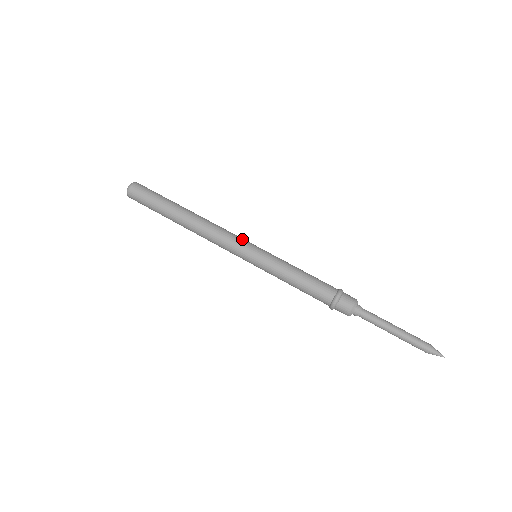
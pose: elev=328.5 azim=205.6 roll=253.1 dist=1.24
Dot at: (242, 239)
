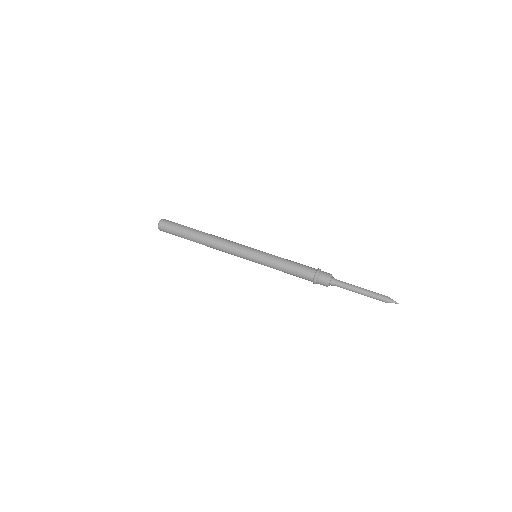
Dot at: (242, 248)
